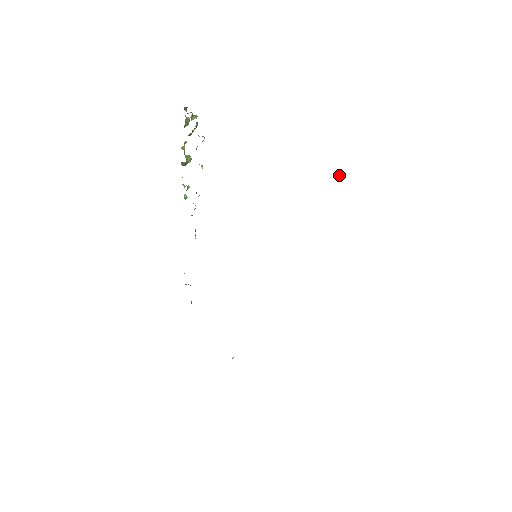
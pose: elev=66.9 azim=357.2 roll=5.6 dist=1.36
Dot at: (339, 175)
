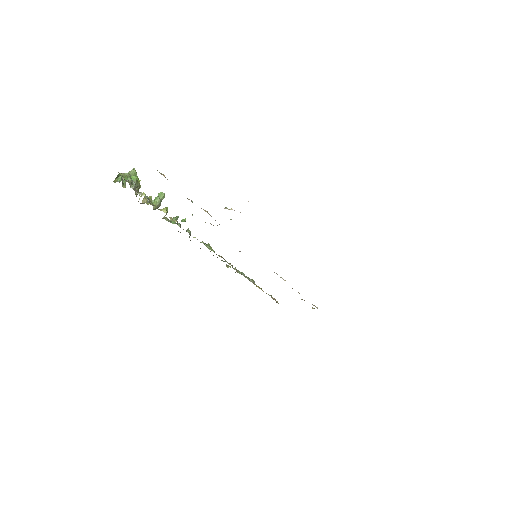
Dot at: occluded
